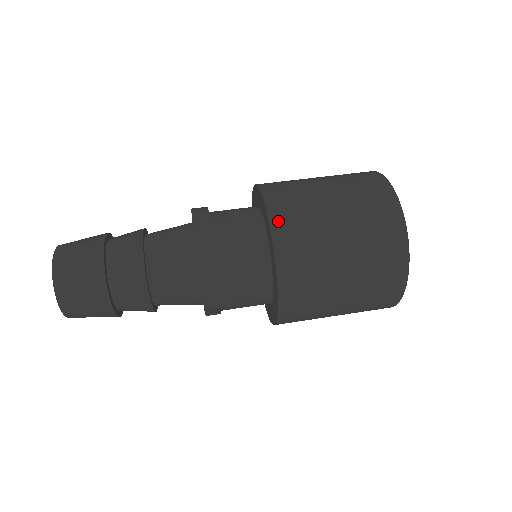
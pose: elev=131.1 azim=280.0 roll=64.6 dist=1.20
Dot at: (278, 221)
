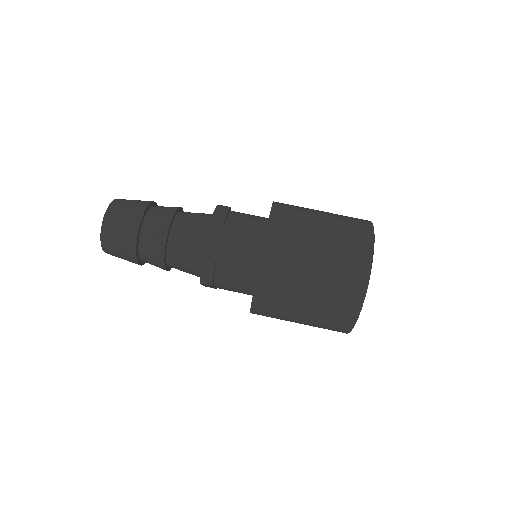
Dot at: (271, 241)
